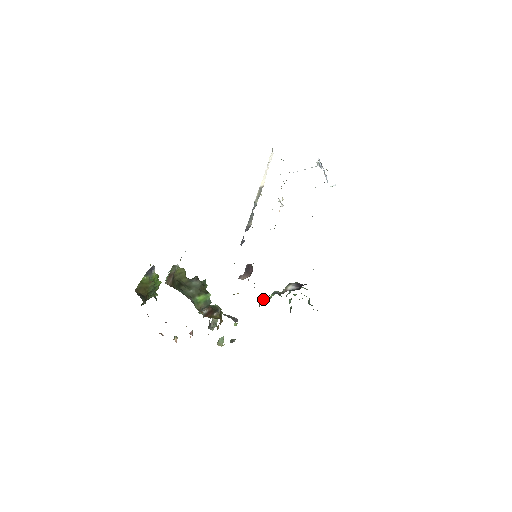
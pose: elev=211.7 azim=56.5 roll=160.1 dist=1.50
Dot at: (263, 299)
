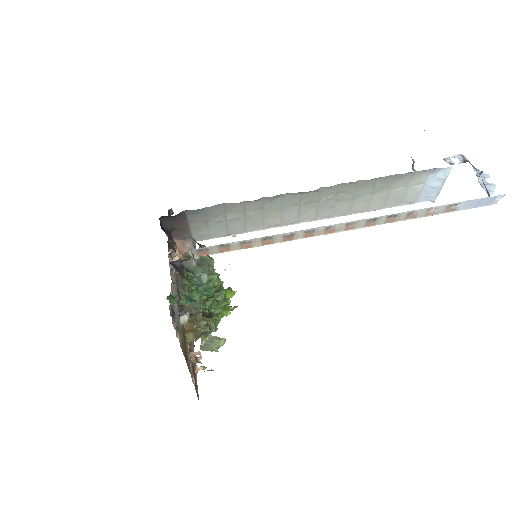
Dot at: occluded
